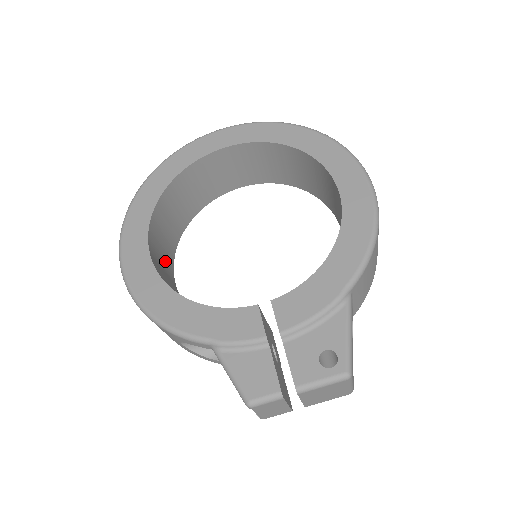
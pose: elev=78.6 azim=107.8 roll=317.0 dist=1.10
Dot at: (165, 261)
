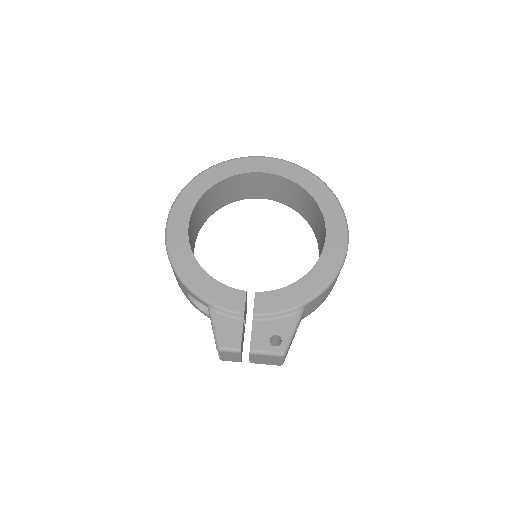
Dot at: (194, 233)
